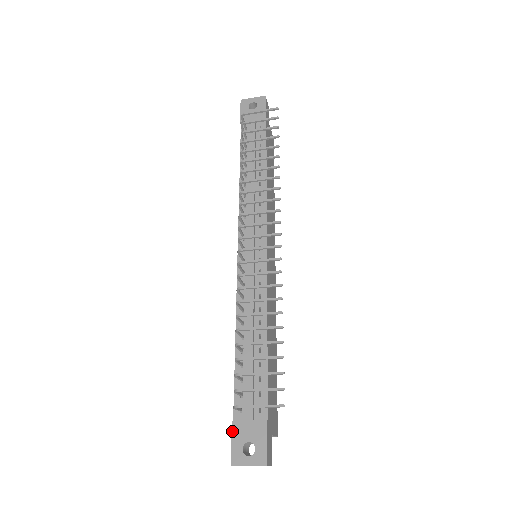
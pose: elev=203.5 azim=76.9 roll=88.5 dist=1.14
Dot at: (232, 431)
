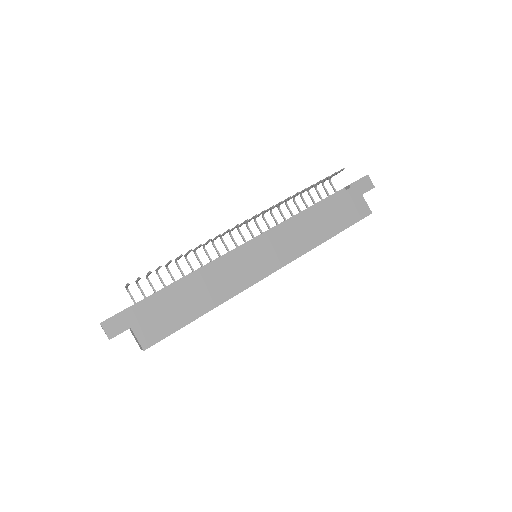
Dot at: occluded
